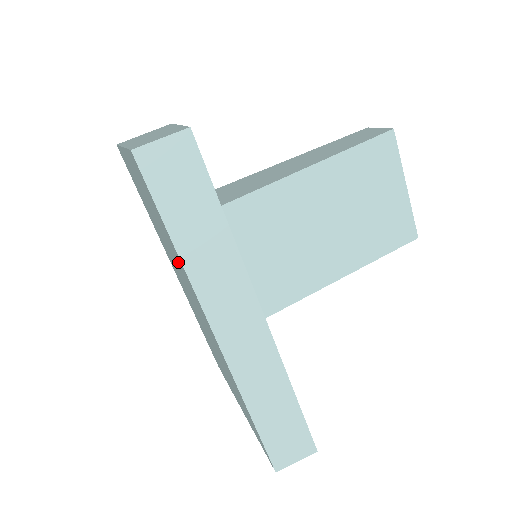
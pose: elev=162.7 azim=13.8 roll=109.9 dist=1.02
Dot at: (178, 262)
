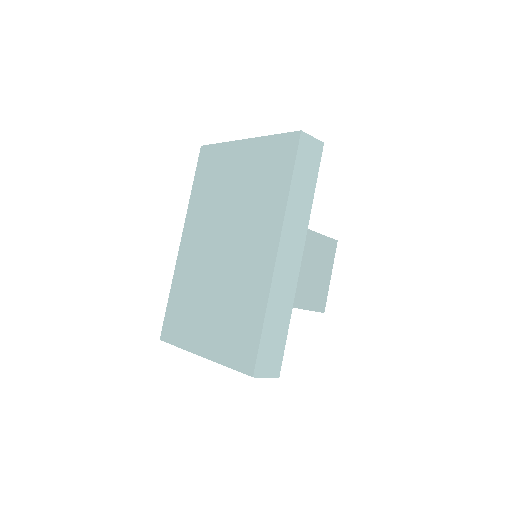
Dot at: (266, 205)
